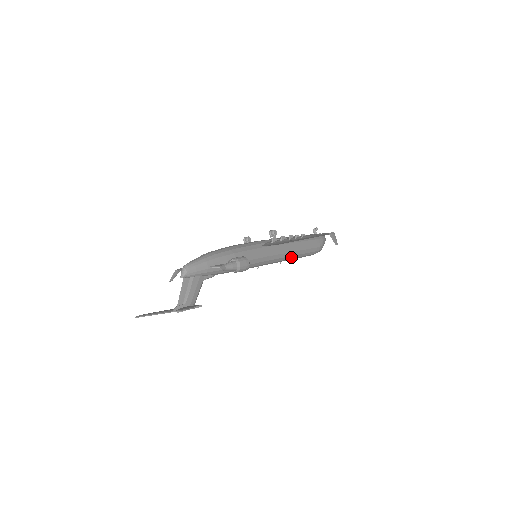
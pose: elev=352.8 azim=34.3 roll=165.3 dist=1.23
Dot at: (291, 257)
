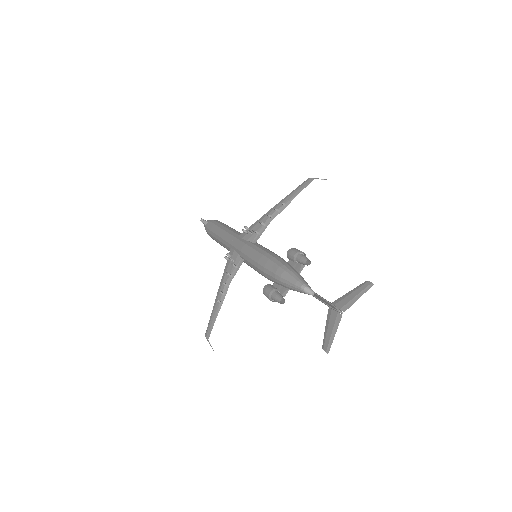
Dot at: occluded
